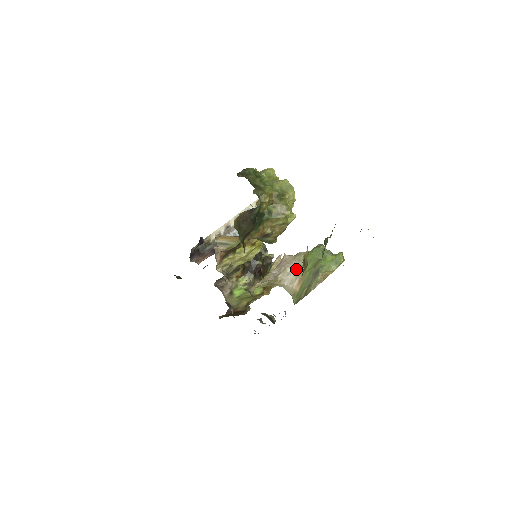
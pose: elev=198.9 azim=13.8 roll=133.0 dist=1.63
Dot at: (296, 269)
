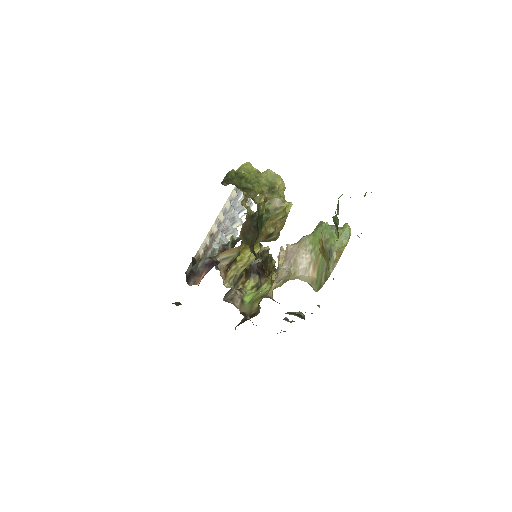
Dot at: (306, 256)
